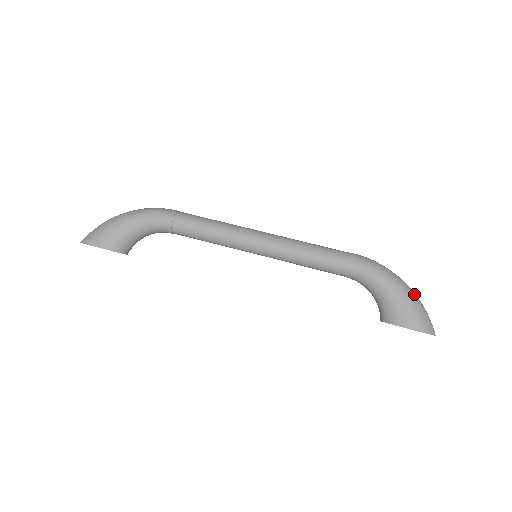
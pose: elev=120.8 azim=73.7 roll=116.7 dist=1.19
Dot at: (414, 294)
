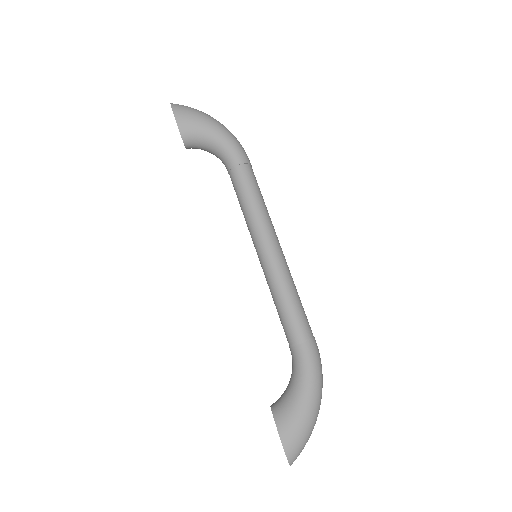
Dot at: (315, 420)
